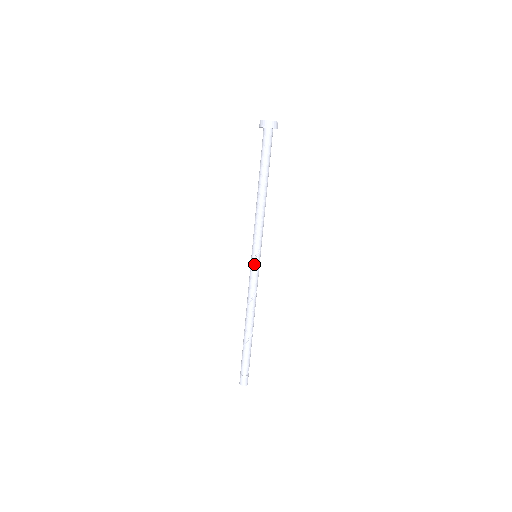
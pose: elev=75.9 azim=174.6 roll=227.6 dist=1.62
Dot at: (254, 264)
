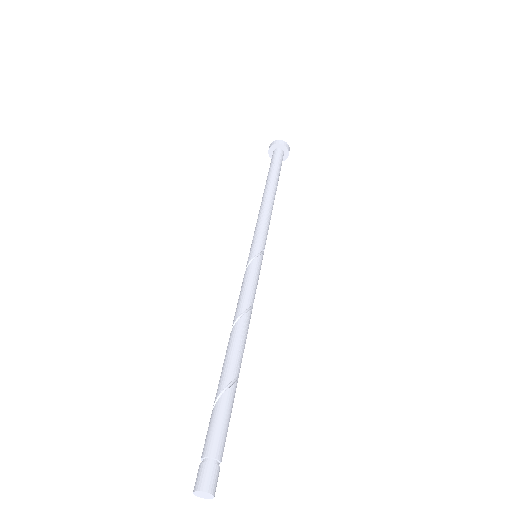
Dot at: (259, 261)
